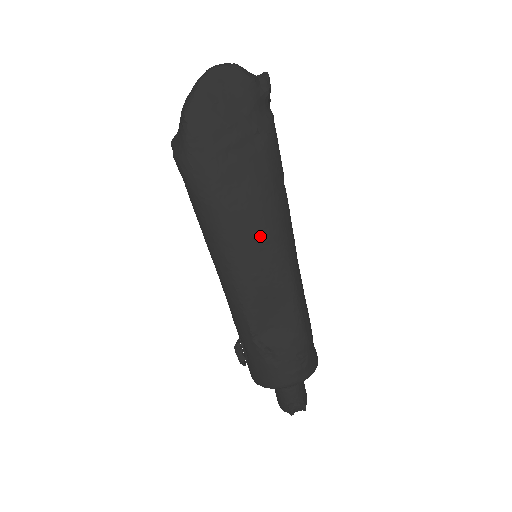
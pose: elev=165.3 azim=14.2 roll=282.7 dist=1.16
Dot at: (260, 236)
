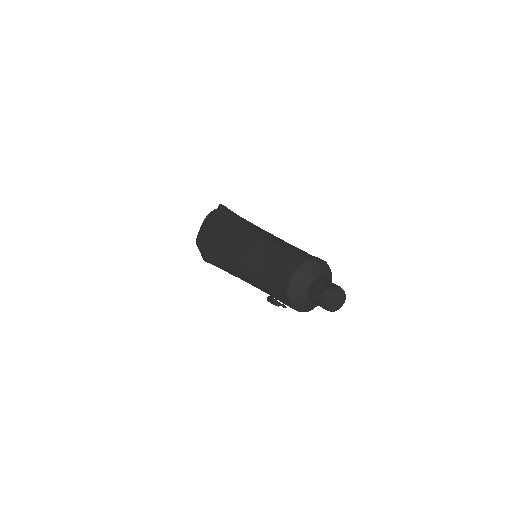
Dot at: (234, 241)
